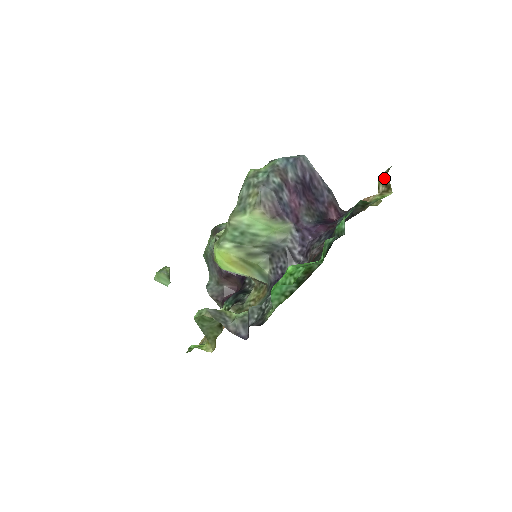
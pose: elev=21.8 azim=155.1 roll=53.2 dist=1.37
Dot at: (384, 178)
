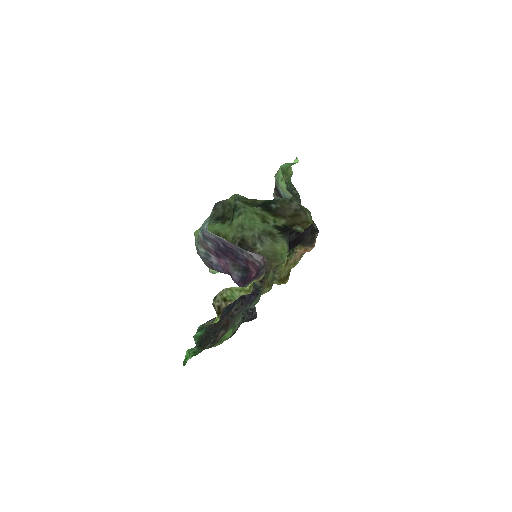
Dot at: (216, 302)
